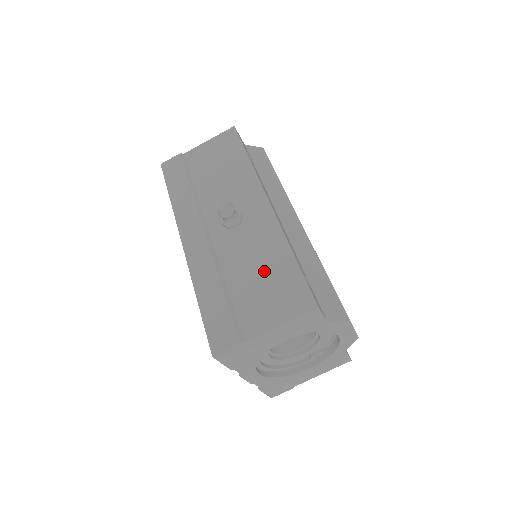
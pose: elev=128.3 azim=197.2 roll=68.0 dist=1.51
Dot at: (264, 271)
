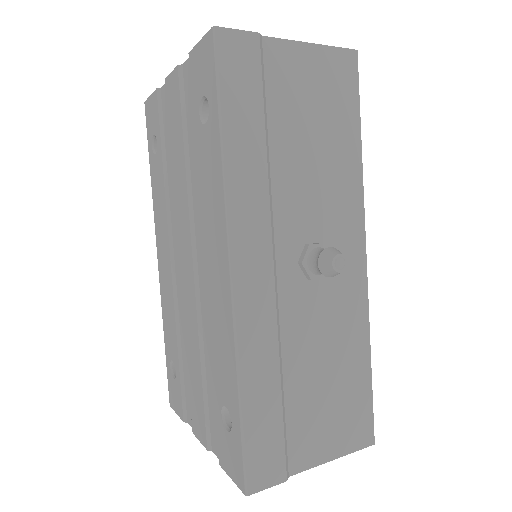
Dot at: (335, 374)
